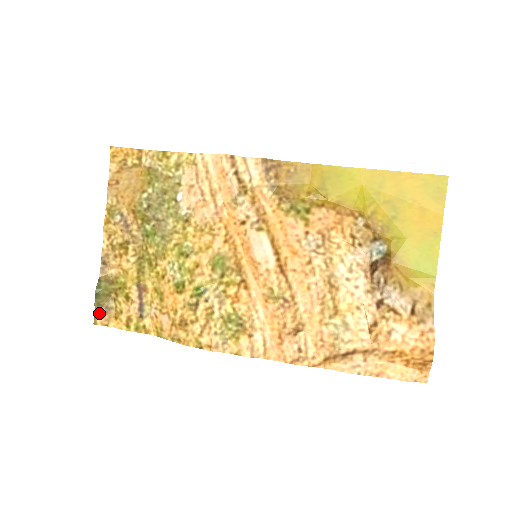
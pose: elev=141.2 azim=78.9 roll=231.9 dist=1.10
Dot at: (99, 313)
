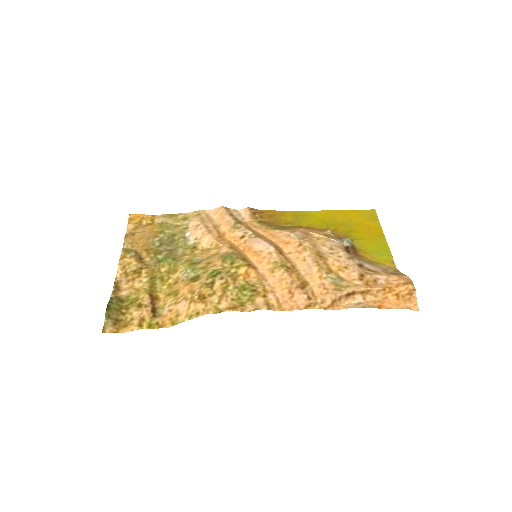
Dot at: (108, 324)
